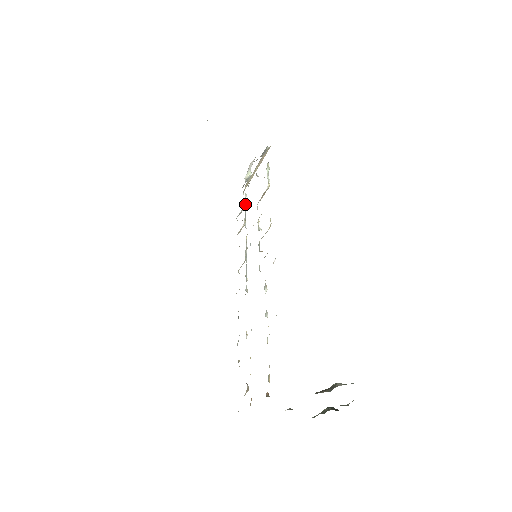
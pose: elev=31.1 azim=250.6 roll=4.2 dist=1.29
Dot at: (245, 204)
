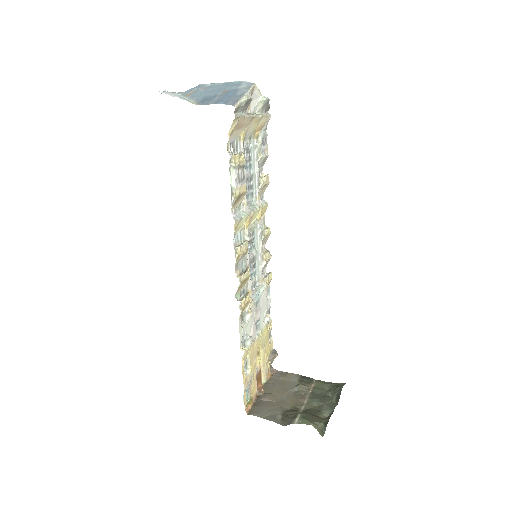
Dot at: (261, 156)
